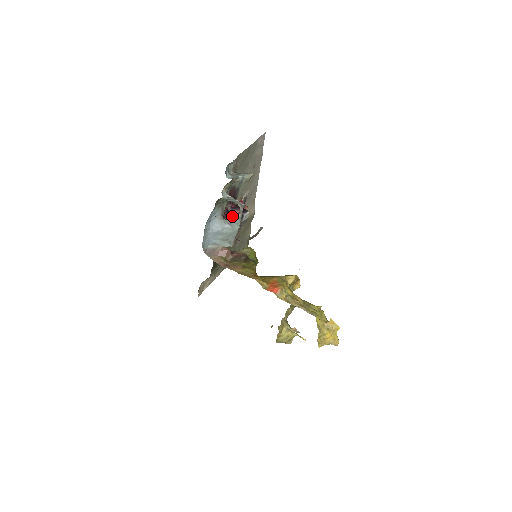
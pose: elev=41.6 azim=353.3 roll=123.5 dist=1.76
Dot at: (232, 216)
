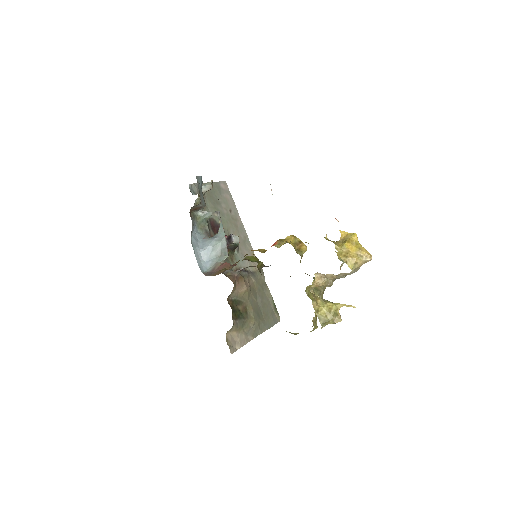
Dot at: occluded
